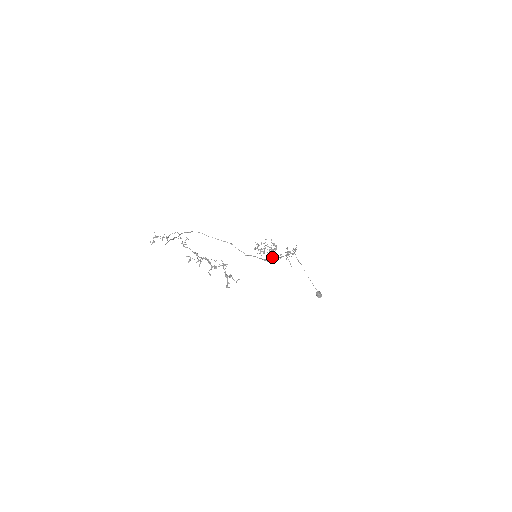
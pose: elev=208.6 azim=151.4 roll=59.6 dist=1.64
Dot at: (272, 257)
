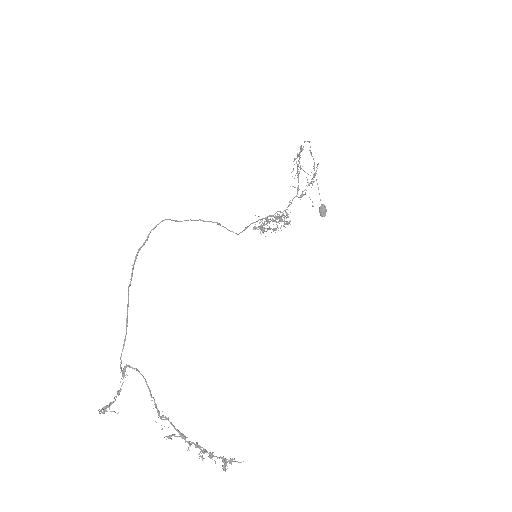
Dot at: occluded
